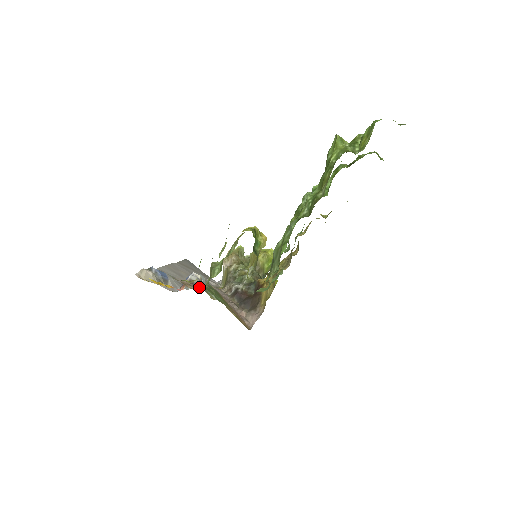
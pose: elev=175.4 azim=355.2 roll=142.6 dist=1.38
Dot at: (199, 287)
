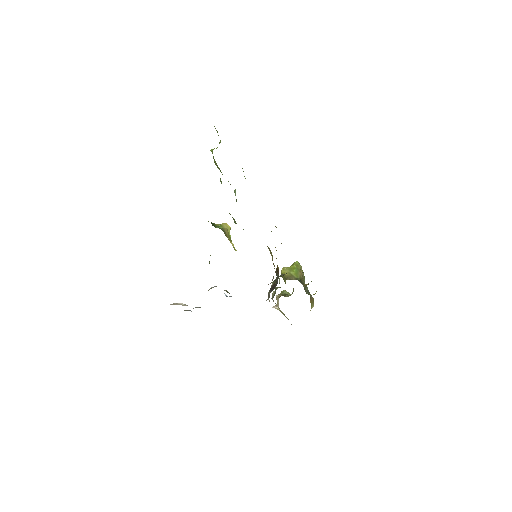
Dot at: occluded
